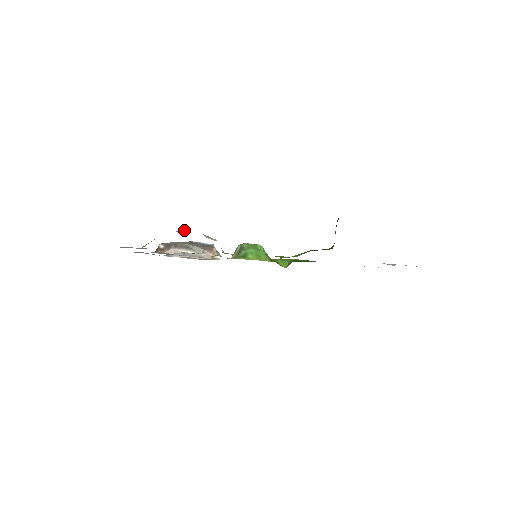
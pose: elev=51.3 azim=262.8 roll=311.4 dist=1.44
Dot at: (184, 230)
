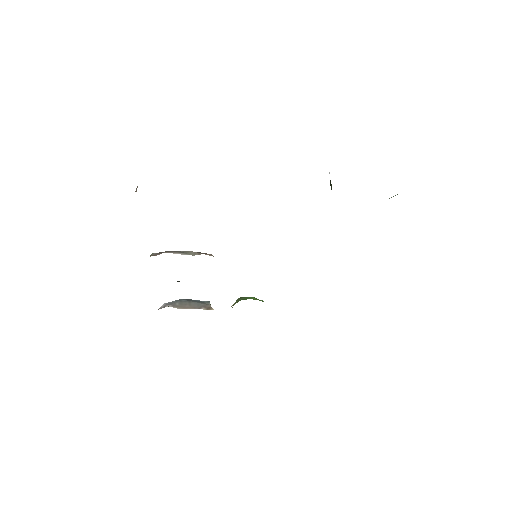
Dot at: occluded
